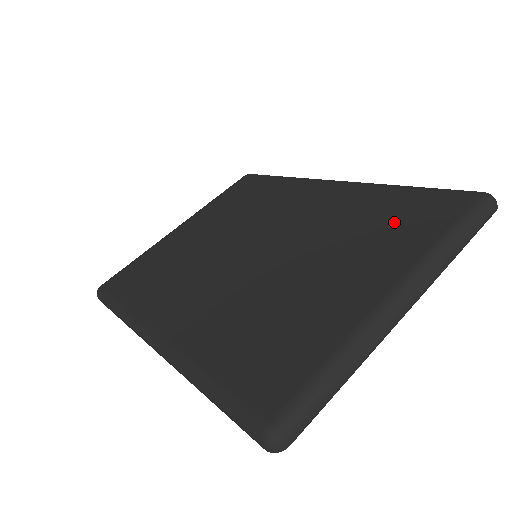
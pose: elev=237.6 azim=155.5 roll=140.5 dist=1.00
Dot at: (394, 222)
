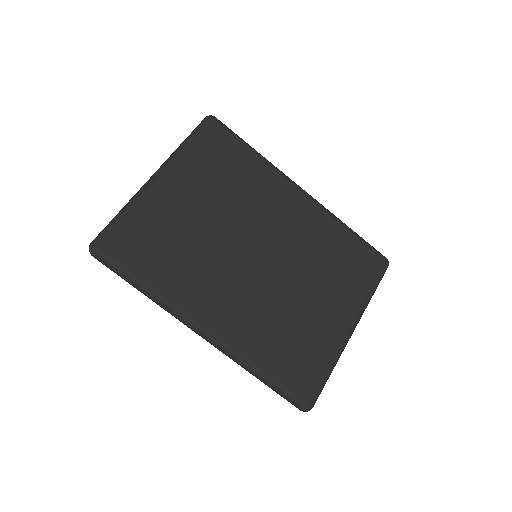
Dot at: (348, 267)
